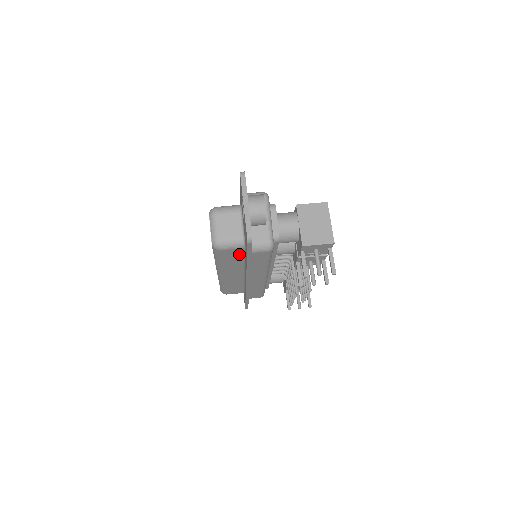
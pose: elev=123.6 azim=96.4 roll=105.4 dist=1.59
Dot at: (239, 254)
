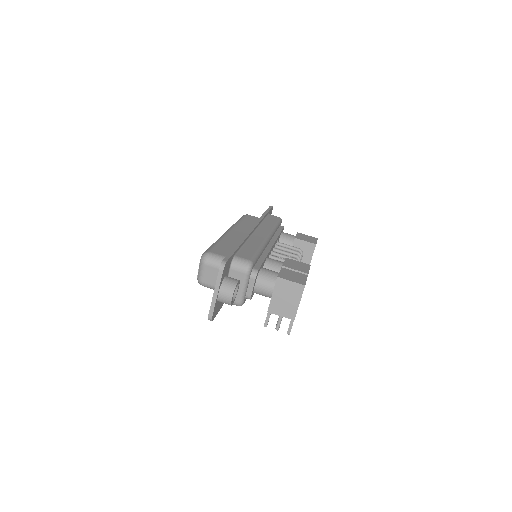
Dot at: occluded
